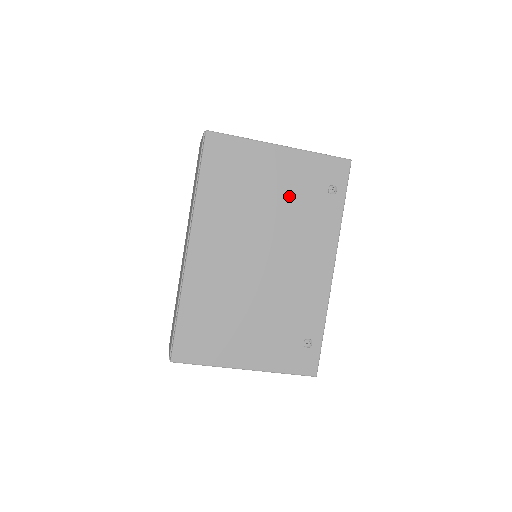
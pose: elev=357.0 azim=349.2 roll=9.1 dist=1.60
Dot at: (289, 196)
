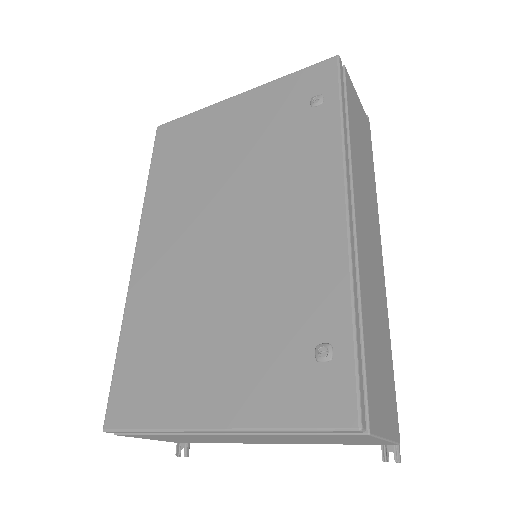
Dot at: (255, 140)
